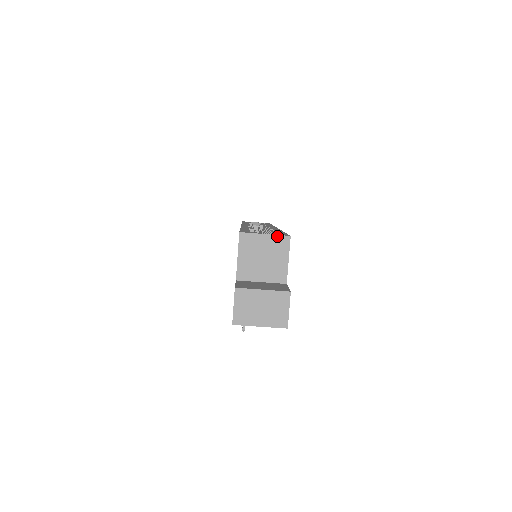
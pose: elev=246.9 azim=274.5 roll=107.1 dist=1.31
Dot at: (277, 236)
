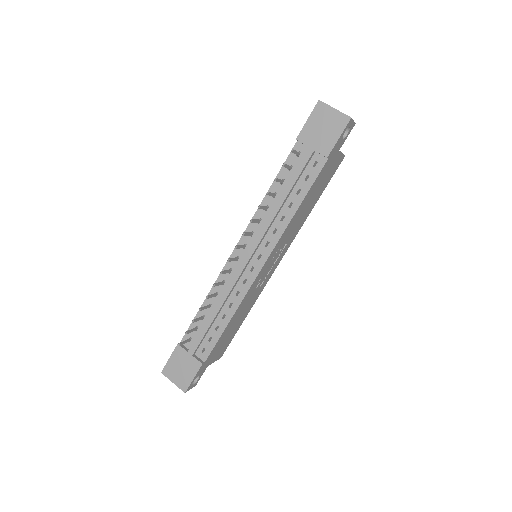
Dot at: occluded
